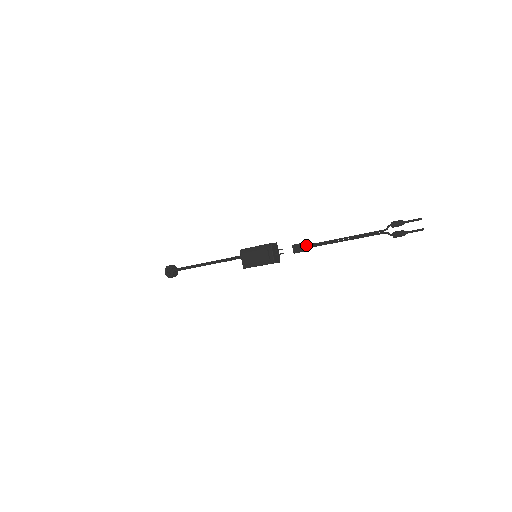
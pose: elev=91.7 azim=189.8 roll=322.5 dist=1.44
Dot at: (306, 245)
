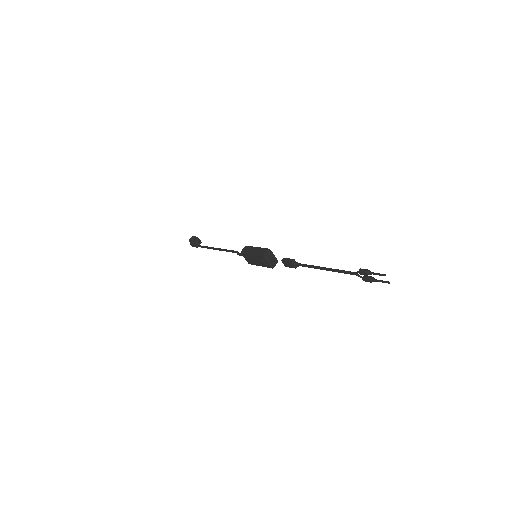
Dot at: (293, 265)
